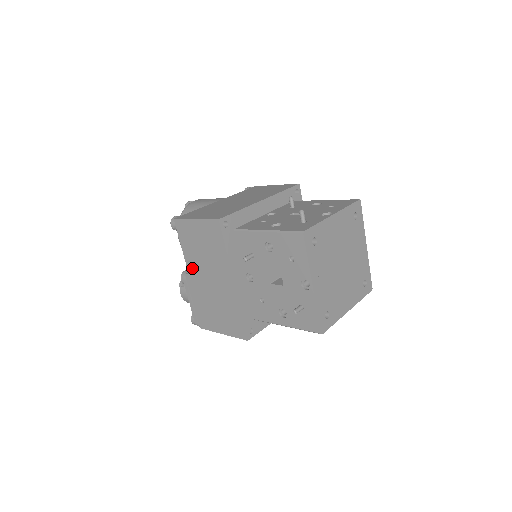
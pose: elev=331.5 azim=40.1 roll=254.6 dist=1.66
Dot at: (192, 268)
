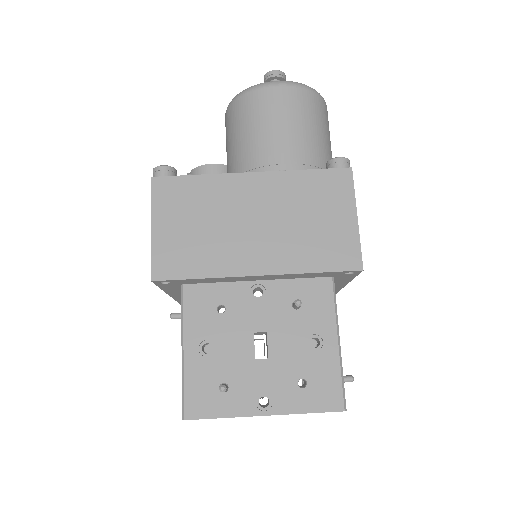
Dot at: occluded
